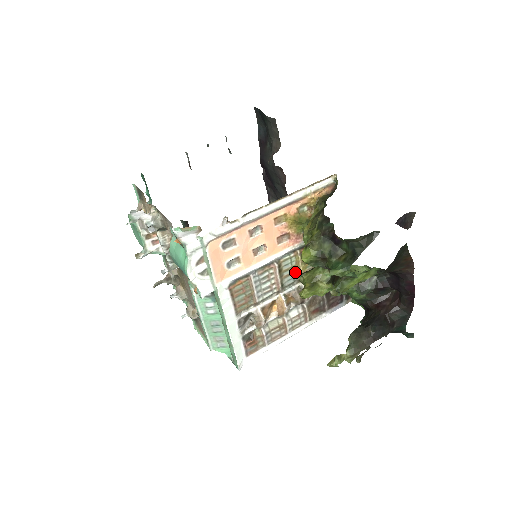
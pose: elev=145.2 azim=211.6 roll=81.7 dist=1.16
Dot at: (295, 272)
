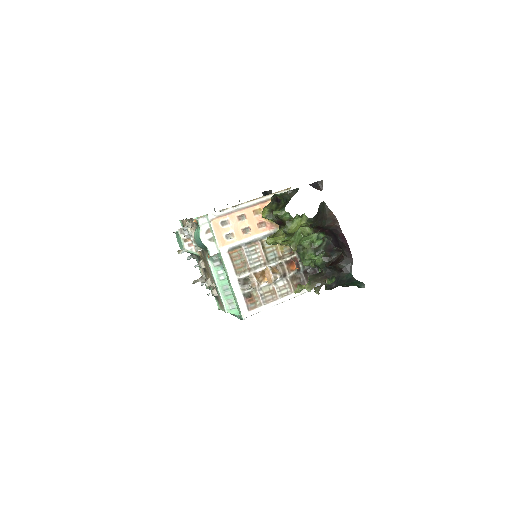
Dot at: (275, 250)
